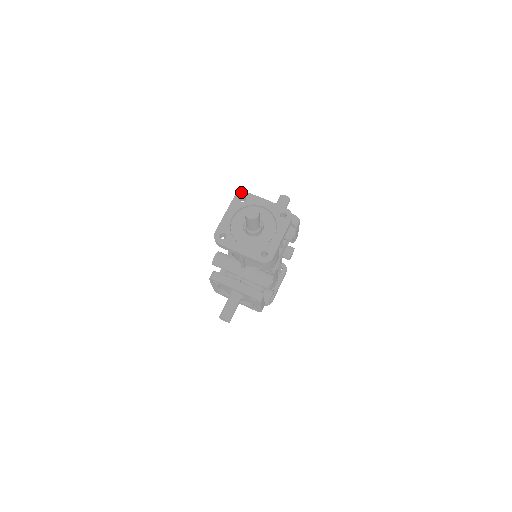
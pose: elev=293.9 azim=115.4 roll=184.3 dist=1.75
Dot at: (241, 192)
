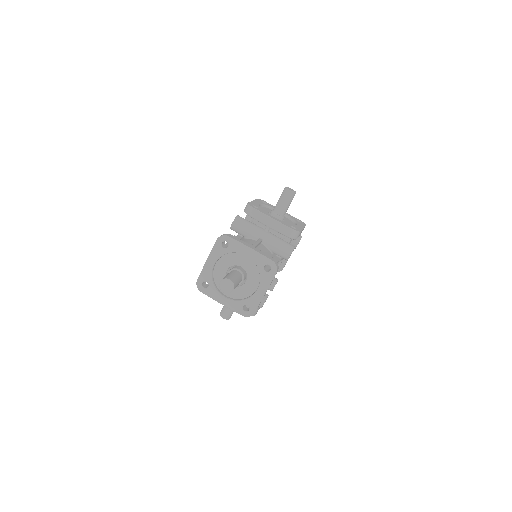
Dot at: (223, 237)
